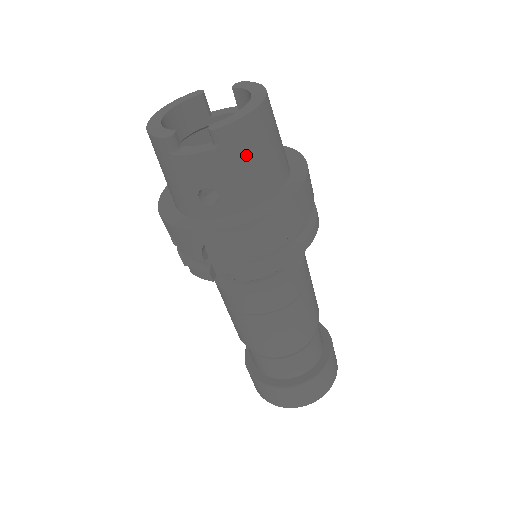
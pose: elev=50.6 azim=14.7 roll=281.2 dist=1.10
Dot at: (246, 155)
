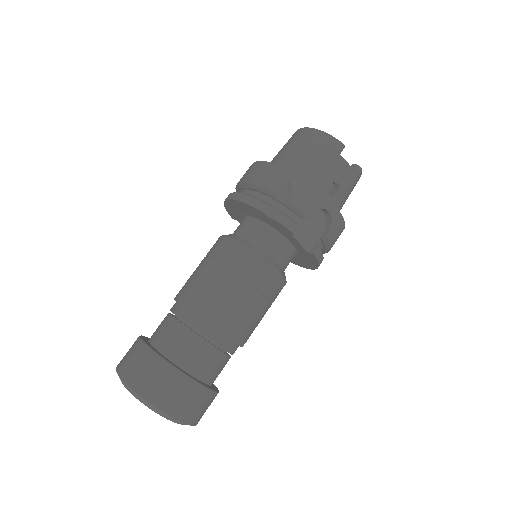
Dot at: occluded
